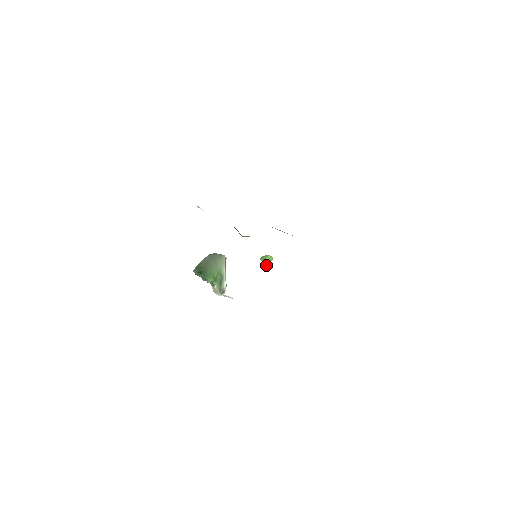
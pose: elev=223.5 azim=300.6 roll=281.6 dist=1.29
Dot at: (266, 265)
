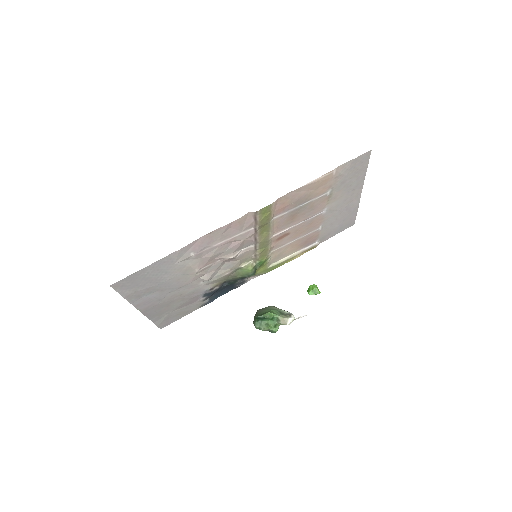
Dot at: occluded
